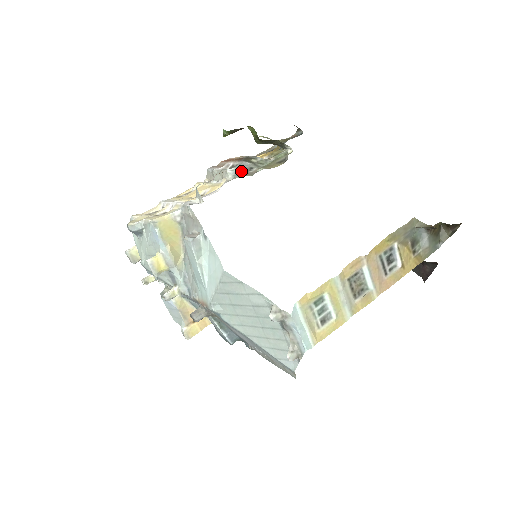
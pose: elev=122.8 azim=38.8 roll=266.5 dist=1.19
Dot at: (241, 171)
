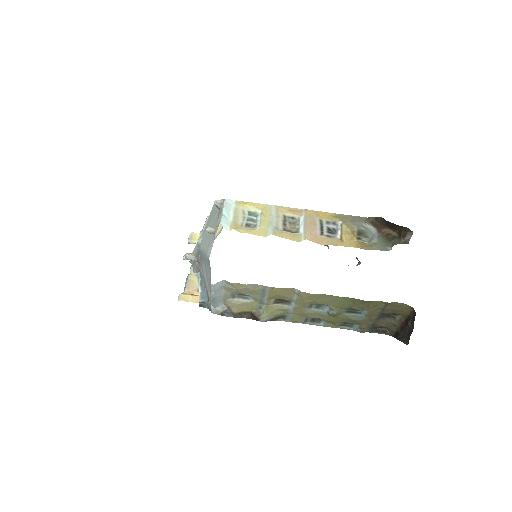
Dot at: occluded
